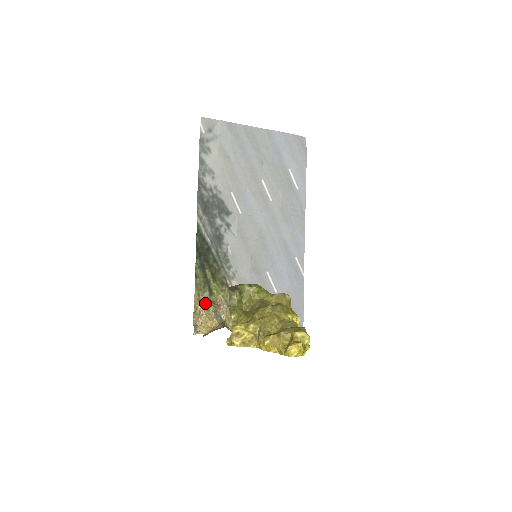
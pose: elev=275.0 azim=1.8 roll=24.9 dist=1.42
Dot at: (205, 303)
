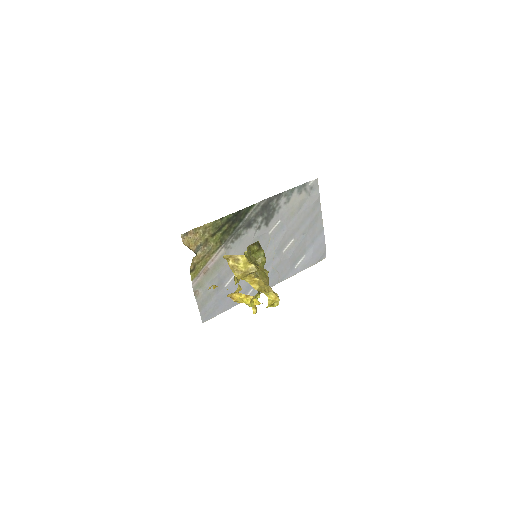
Dot at: (205, 234)
